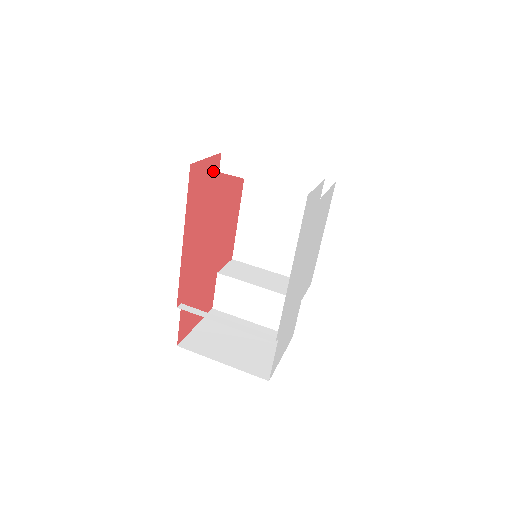
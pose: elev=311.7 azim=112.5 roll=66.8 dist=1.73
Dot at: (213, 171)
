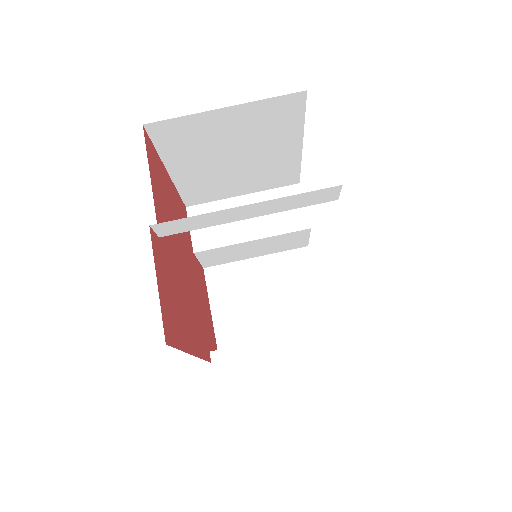
Dot at: (160, 258)
